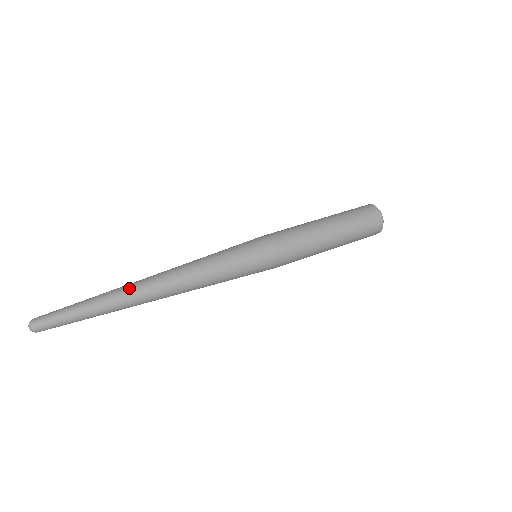
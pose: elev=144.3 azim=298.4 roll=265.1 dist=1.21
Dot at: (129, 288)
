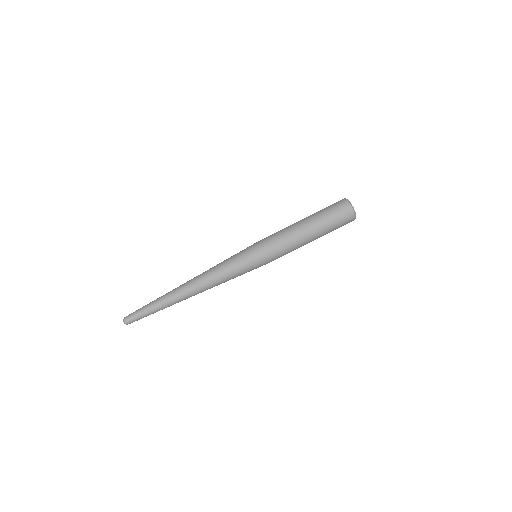
Dot at: (173, 292)
